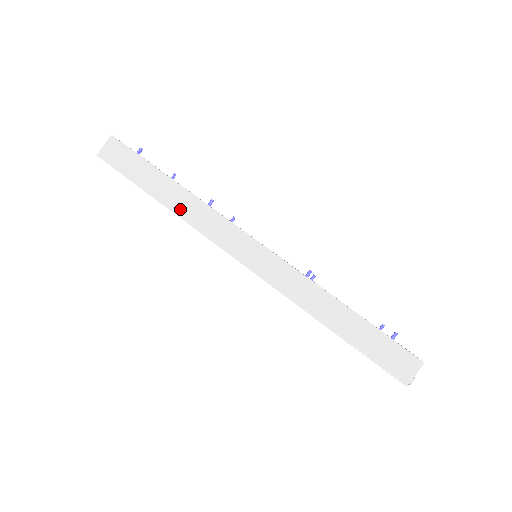
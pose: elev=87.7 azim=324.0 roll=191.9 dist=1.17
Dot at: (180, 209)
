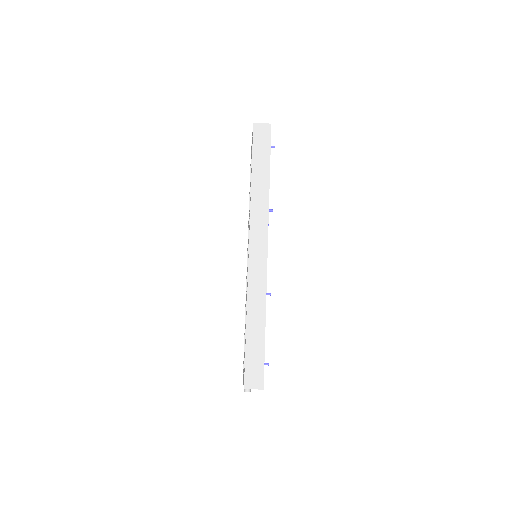
Dot at: (256, 195)
